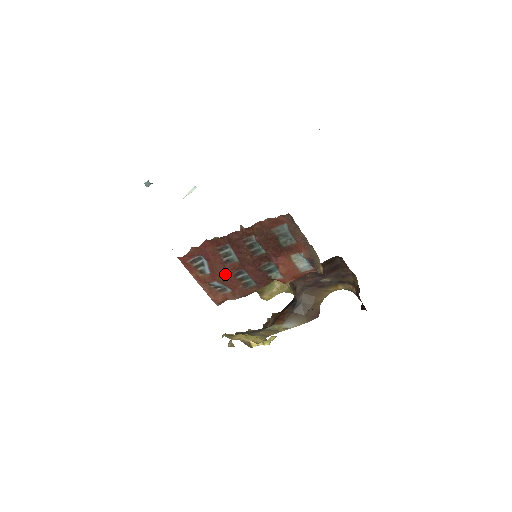
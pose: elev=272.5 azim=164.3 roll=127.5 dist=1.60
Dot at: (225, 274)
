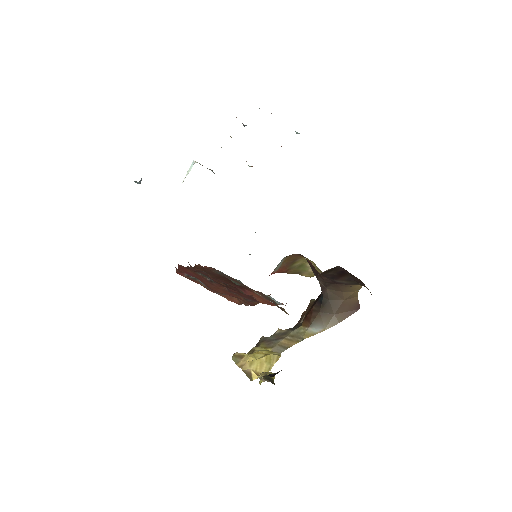
Dot at: (219, 290)
